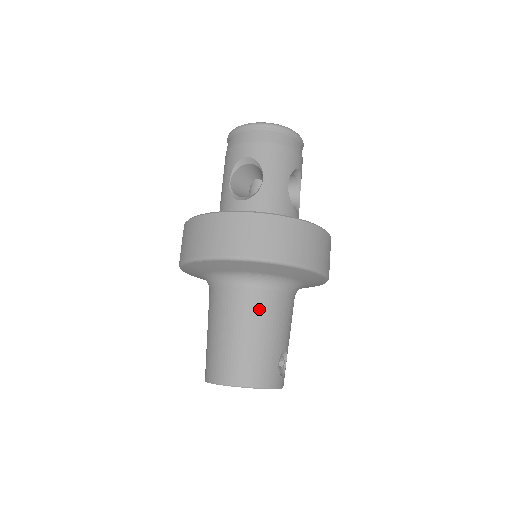
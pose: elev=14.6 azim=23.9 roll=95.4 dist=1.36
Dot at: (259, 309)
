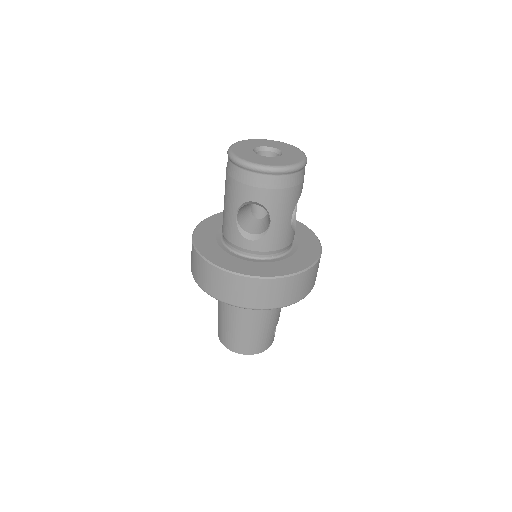
Dot at: (263, 315)
